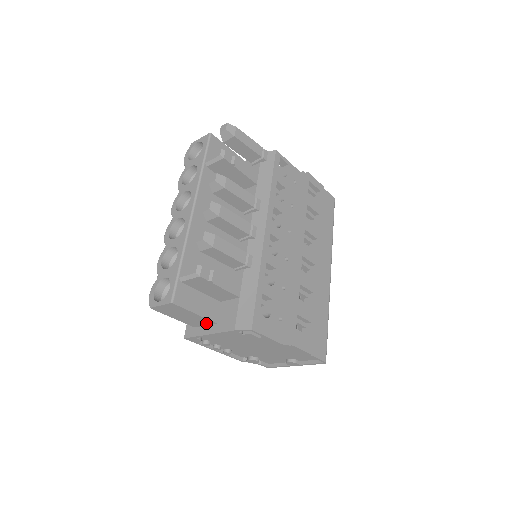
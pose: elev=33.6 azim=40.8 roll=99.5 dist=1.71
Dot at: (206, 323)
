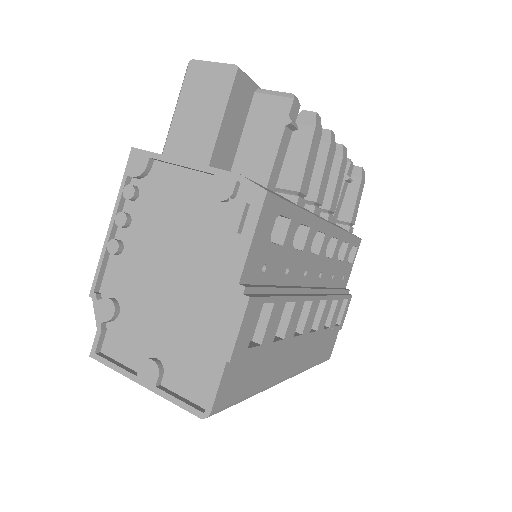
Dot at: (195, 156)
